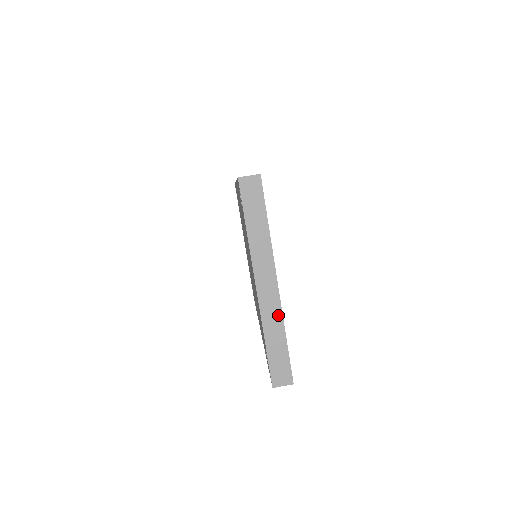
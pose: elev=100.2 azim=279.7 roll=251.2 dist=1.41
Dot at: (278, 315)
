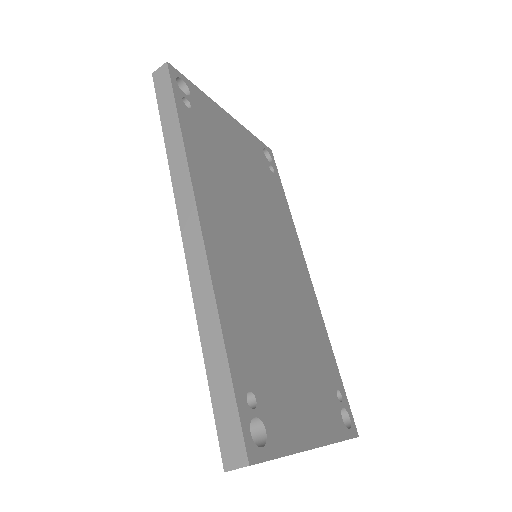
Dot at: occluded
